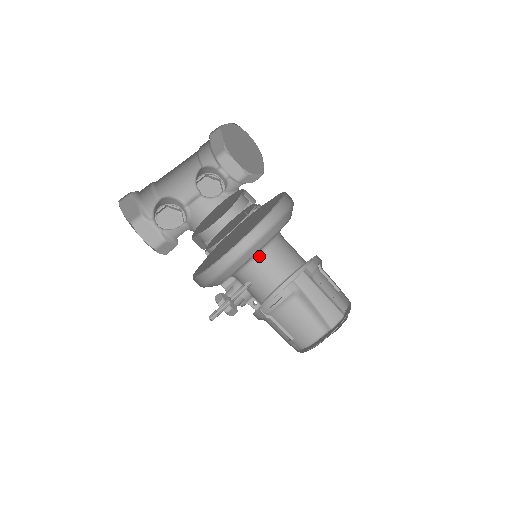
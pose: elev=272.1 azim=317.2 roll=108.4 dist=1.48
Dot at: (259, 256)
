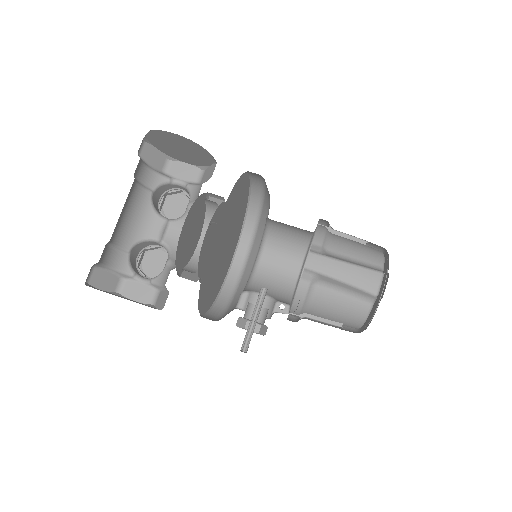
Dot at: (263, 249)
